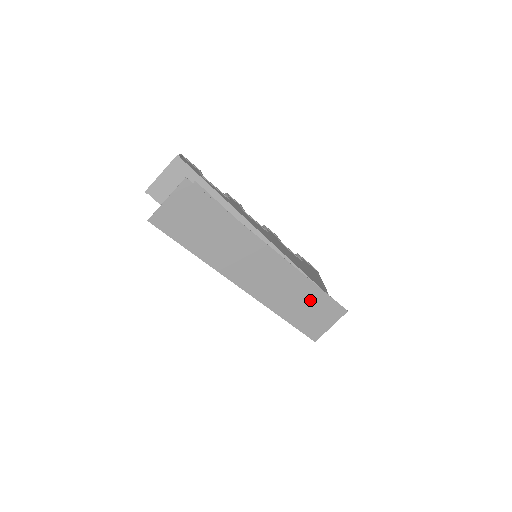
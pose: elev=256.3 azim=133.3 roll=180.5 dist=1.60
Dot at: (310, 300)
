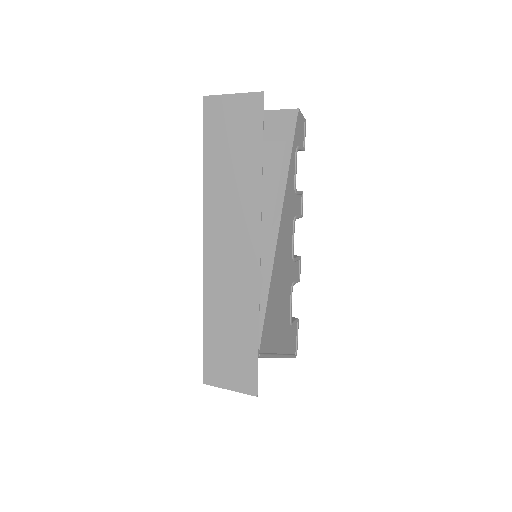
Dot at: (240, 336)
